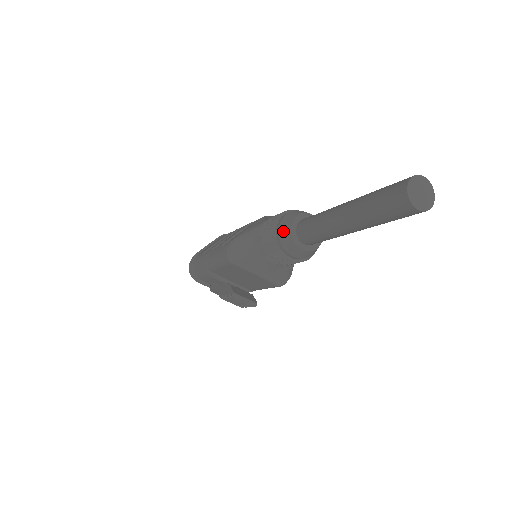
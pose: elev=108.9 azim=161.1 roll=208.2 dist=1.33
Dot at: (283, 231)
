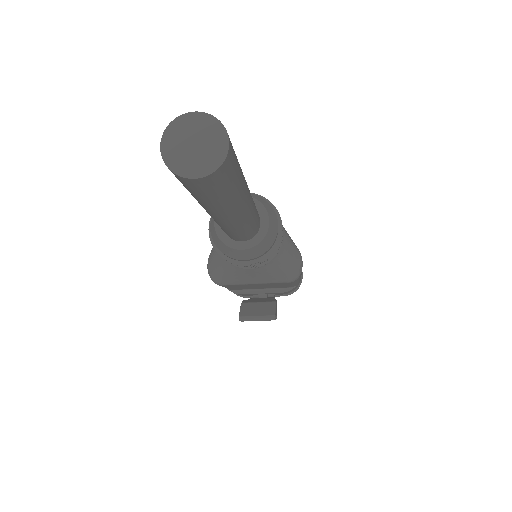
Dot at: (214, 238)
